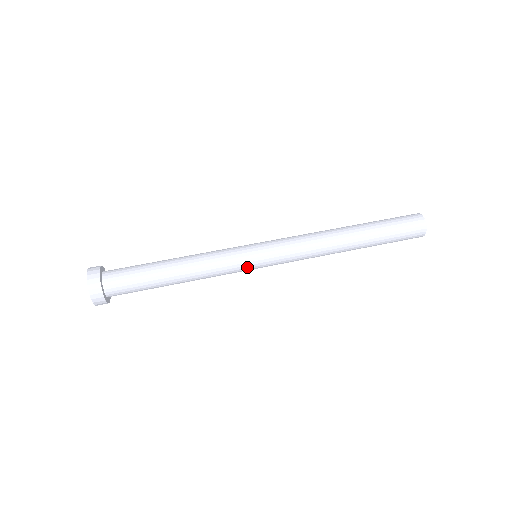
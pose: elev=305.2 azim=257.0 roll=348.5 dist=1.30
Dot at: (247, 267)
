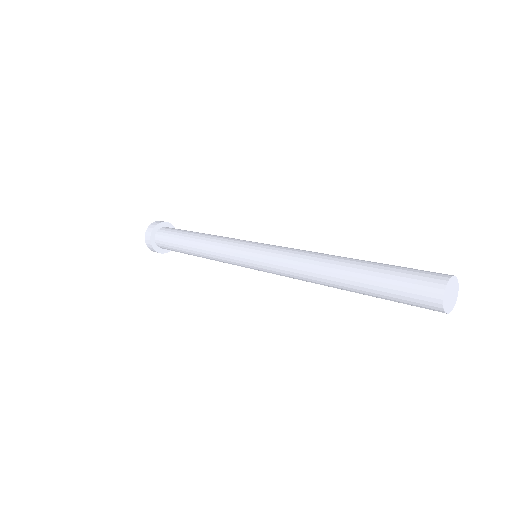
Dot at: (238, 259)
